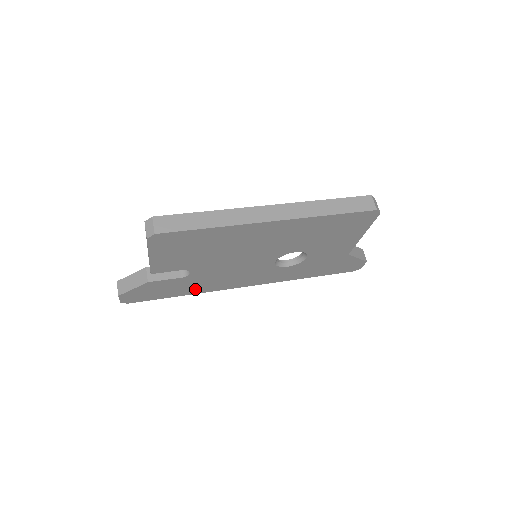
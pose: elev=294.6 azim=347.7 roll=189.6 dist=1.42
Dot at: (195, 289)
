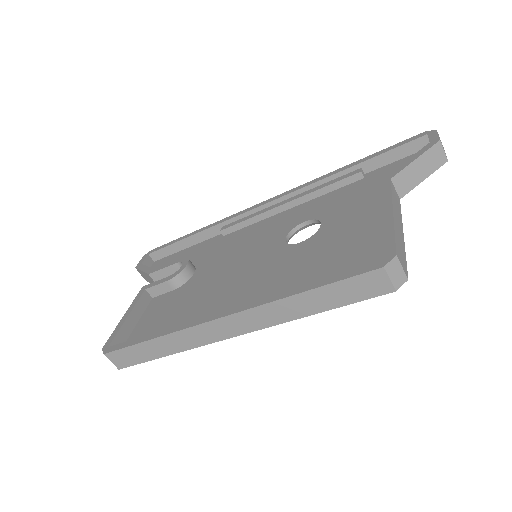
Dot at: occluded
